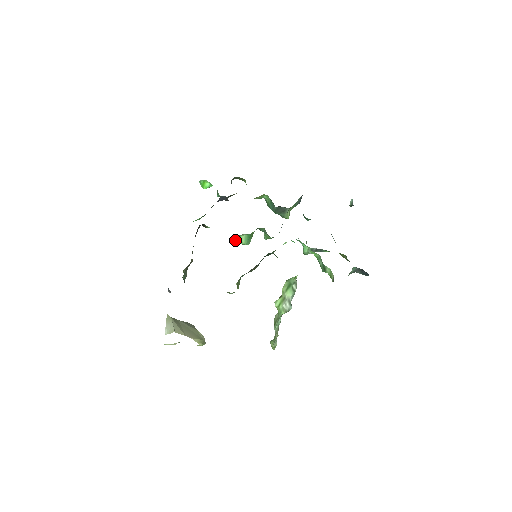
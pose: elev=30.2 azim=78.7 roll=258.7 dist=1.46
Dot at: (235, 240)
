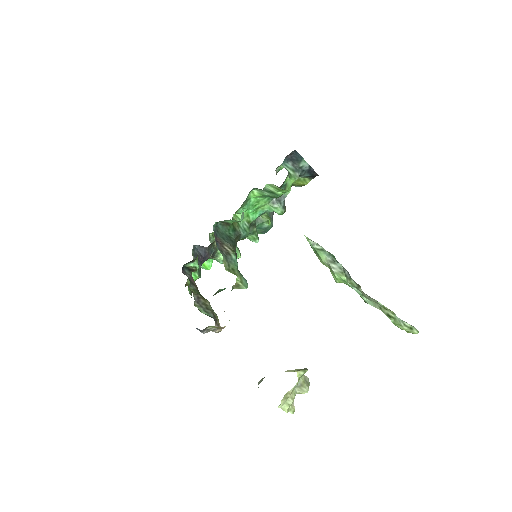
Dot at: occluded
